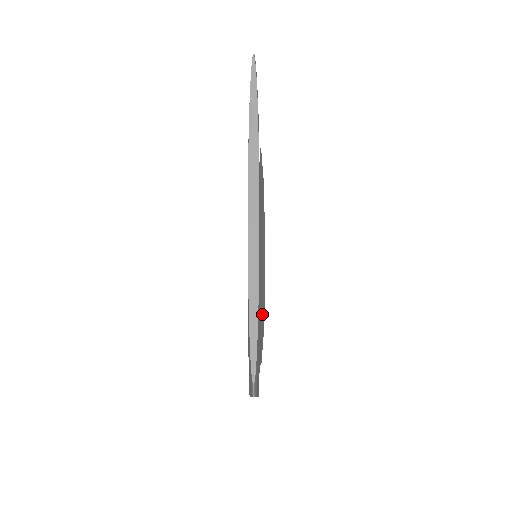
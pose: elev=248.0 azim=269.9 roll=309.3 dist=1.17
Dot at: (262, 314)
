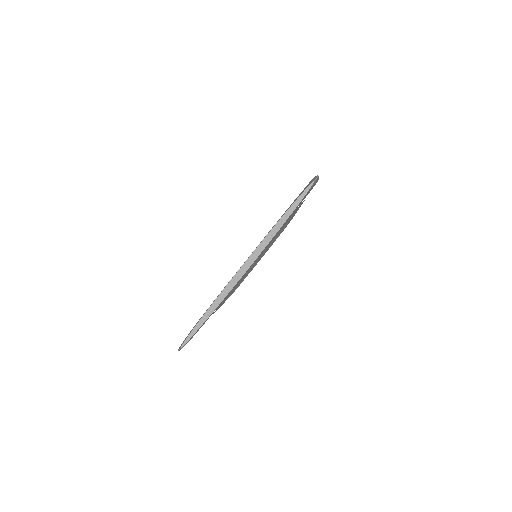
Dot at: occluded
